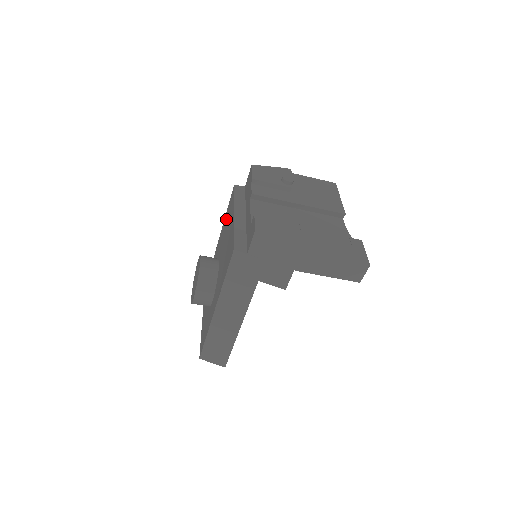
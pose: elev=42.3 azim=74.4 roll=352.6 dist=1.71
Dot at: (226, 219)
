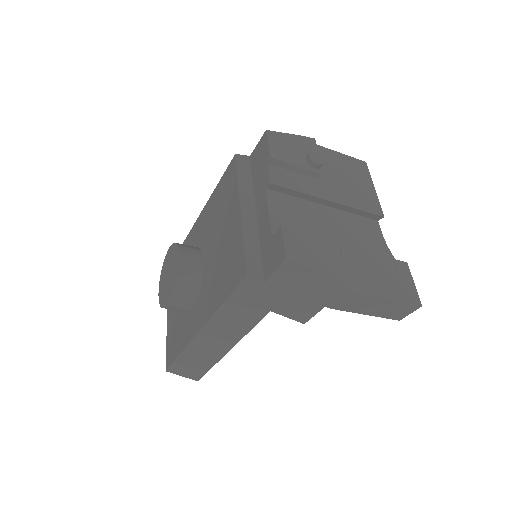
Dot at: (217, 198)
